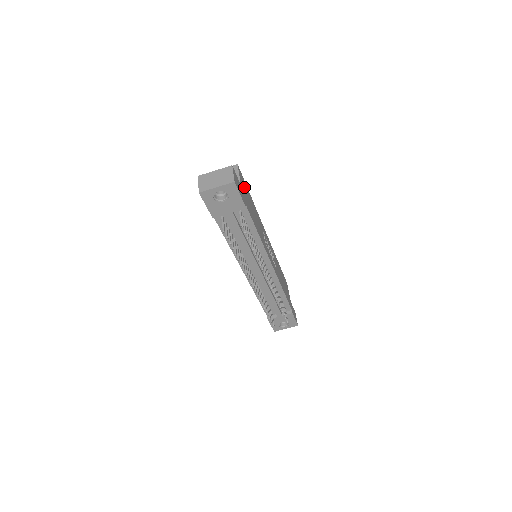
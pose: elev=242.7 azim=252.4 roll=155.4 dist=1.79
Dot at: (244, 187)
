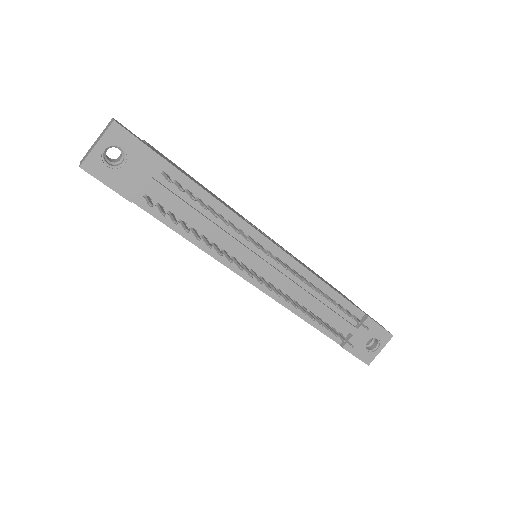
Dot at: (166, 158)
